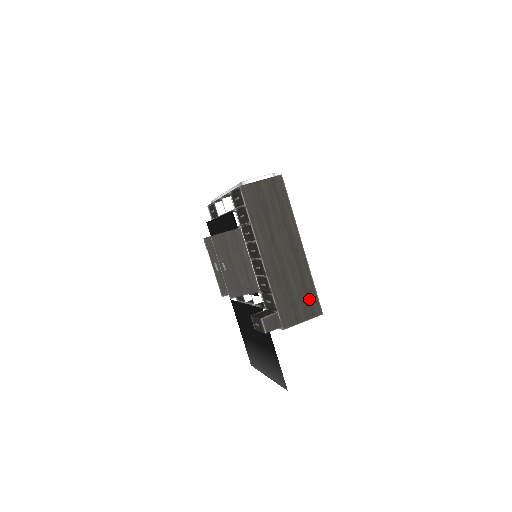
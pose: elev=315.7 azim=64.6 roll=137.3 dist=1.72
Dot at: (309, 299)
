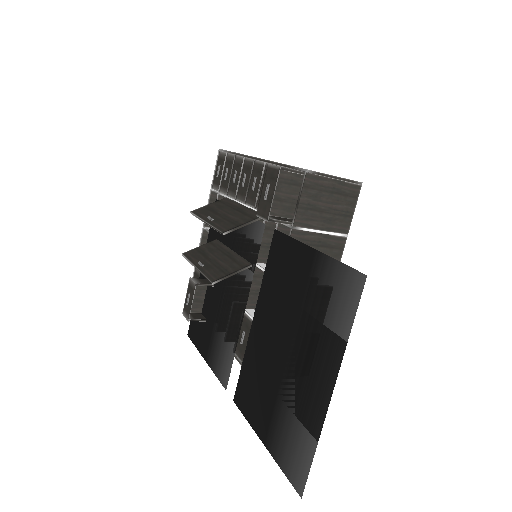
Dot at: occluded
